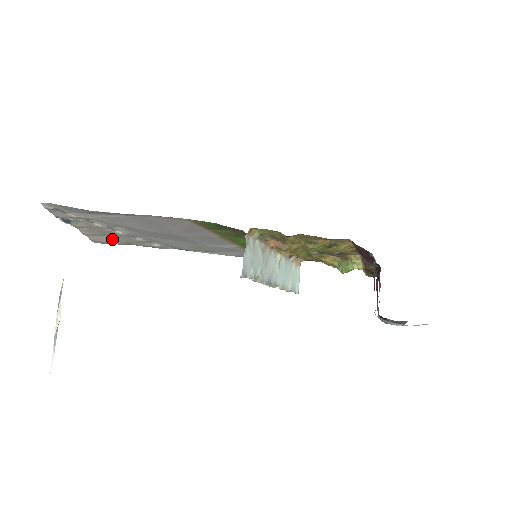
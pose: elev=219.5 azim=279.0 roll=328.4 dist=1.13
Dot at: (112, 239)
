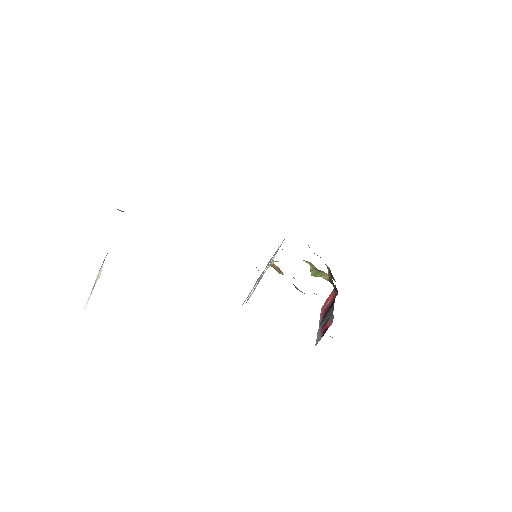
Dot at: occluded
